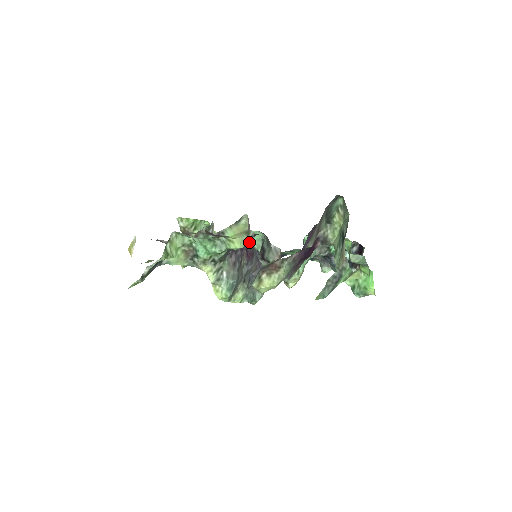
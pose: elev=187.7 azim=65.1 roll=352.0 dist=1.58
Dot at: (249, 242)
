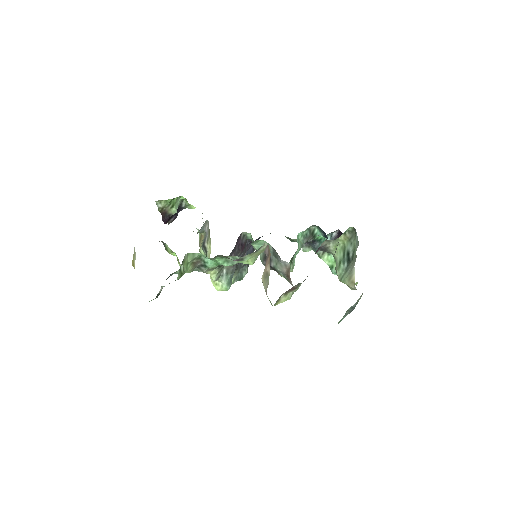
Dot at: occluded
